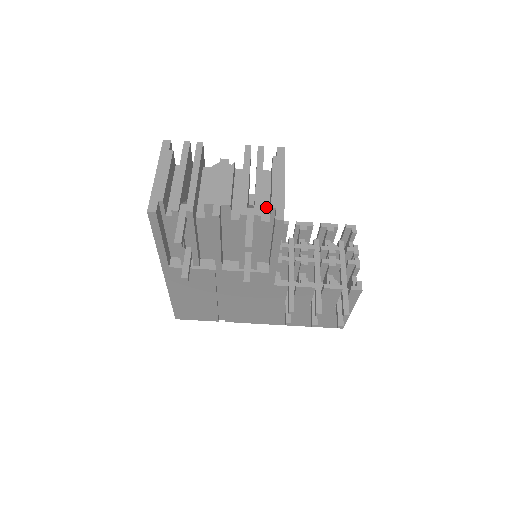
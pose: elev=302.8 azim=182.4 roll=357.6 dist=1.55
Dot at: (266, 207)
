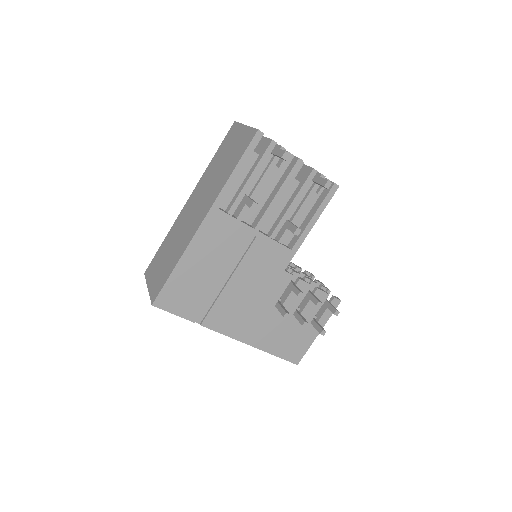
Dot at: occluded
